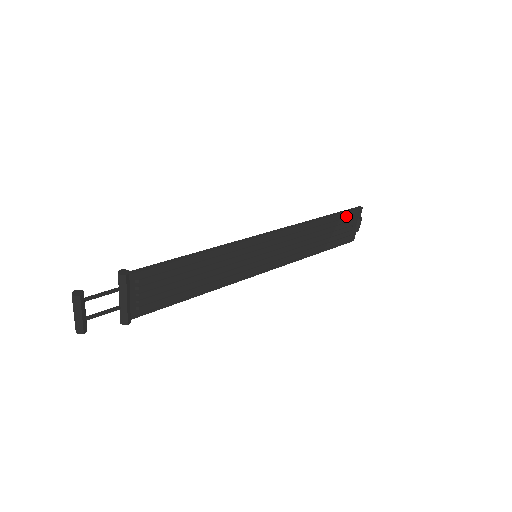
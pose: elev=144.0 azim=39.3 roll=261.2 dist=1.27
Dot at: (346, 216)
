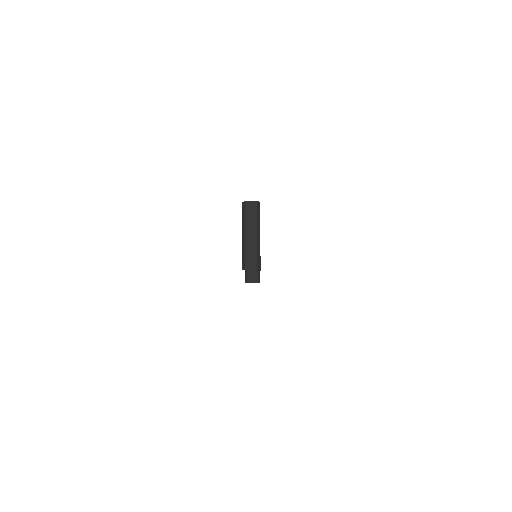
Dot at: occluded
